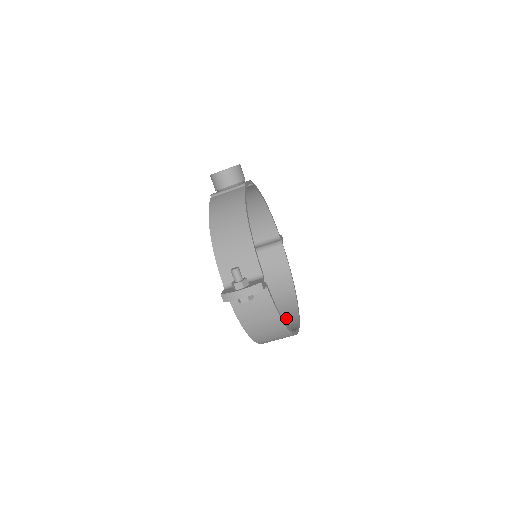
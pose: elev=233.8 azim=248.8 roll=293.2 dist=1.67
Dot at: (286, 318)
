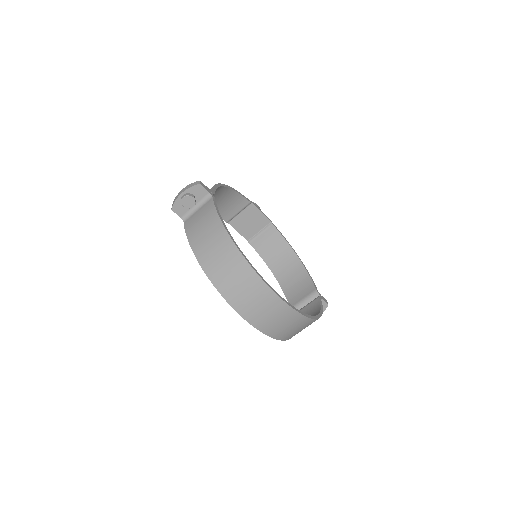
Dot at: occluded
